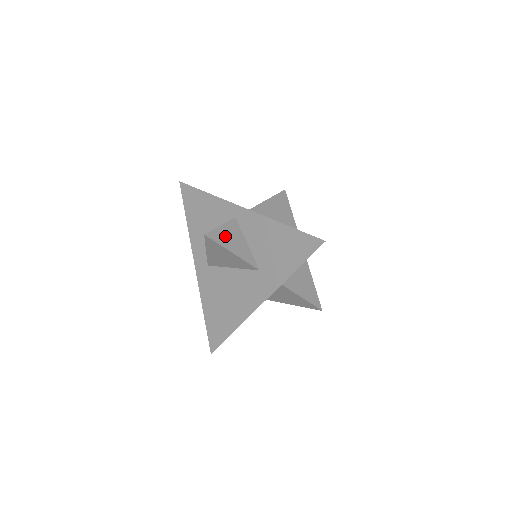
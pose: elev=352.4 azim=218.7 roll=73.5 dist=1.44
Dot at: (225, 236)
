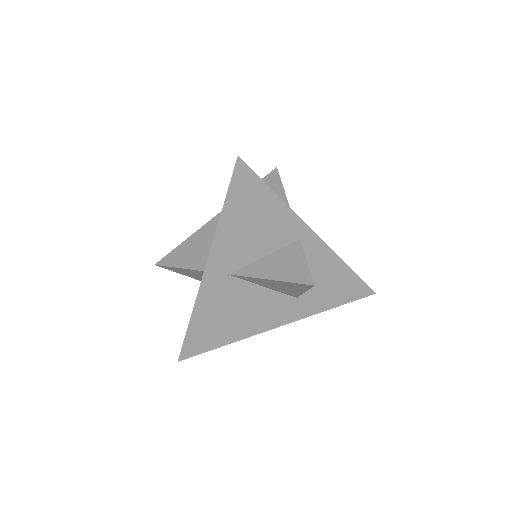
Dot at: occluded
